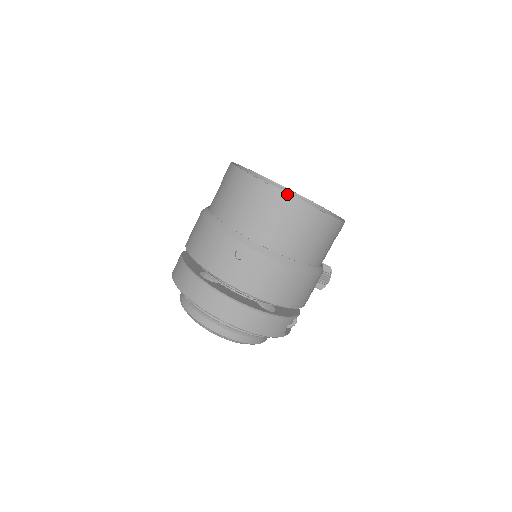
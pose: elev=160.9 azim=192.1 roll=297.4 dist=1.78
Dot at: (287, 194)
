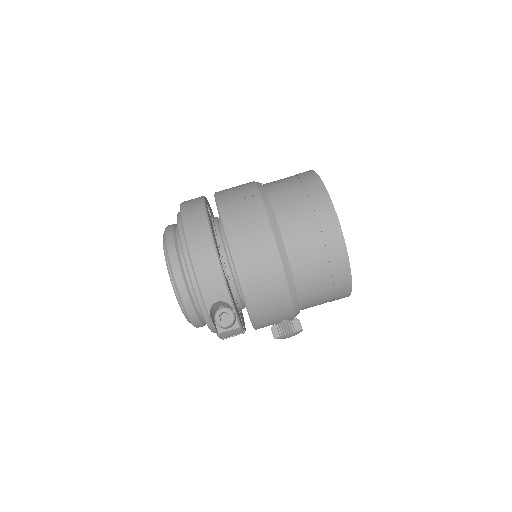
Dot at: (326, 189)
